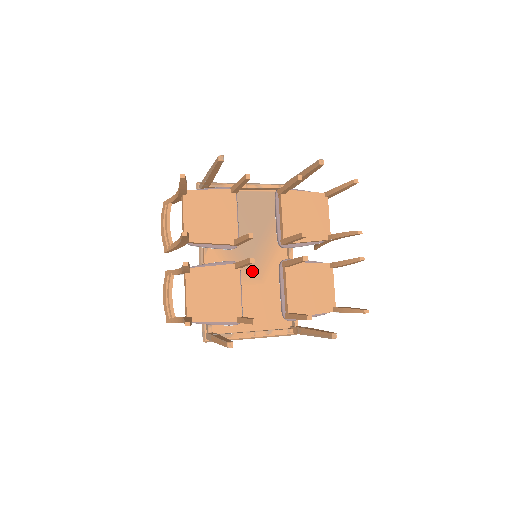
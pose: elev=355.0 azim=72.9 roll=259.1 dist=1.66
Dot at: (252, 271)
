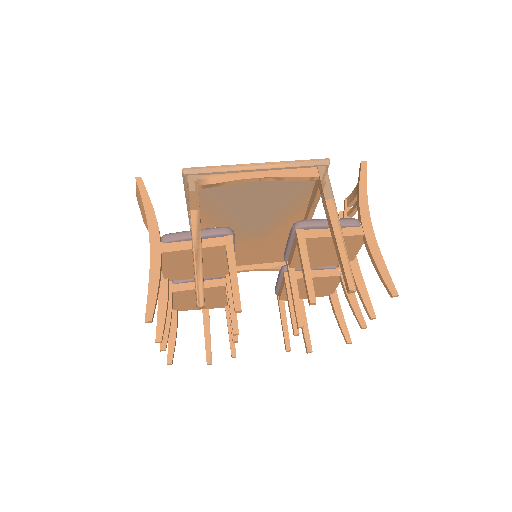
Dot at: (255, 235)
